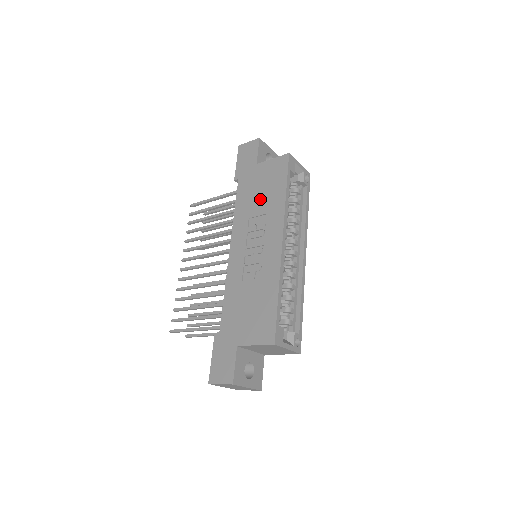
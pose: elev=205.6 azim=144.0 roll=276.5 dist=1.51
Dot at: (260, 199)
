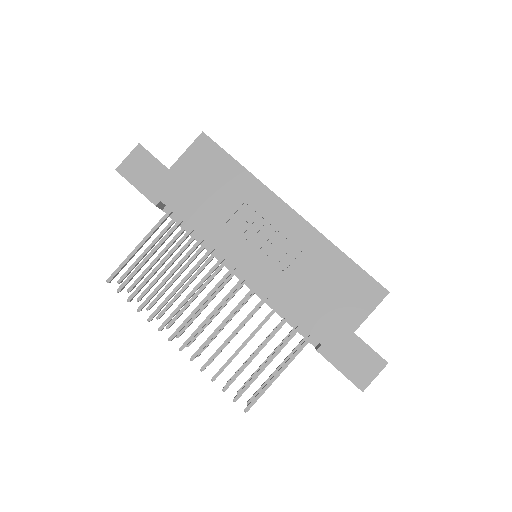
Dot at: (218, 196)
